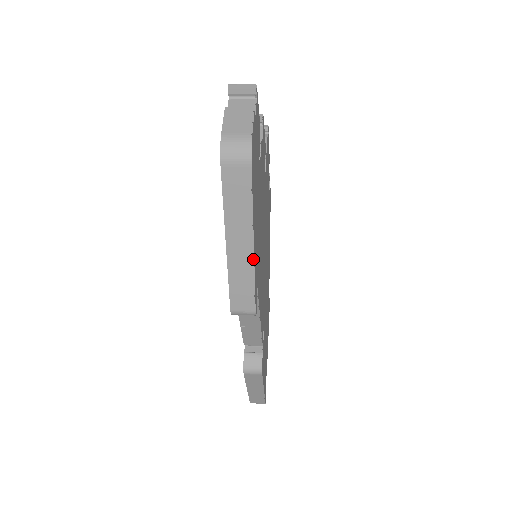
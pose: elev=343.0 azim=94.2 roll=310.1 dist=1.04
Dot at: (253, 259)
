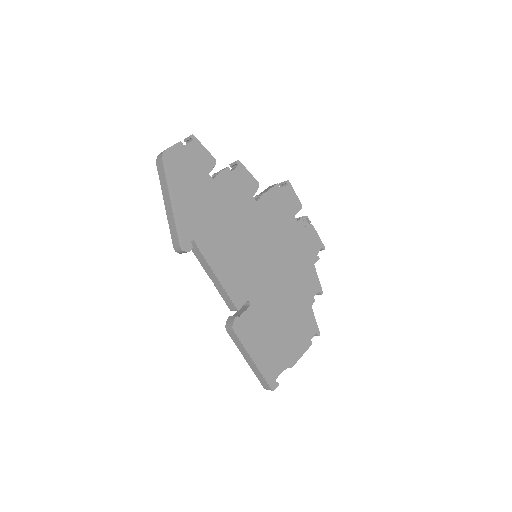
Dot at: (173, 212)
